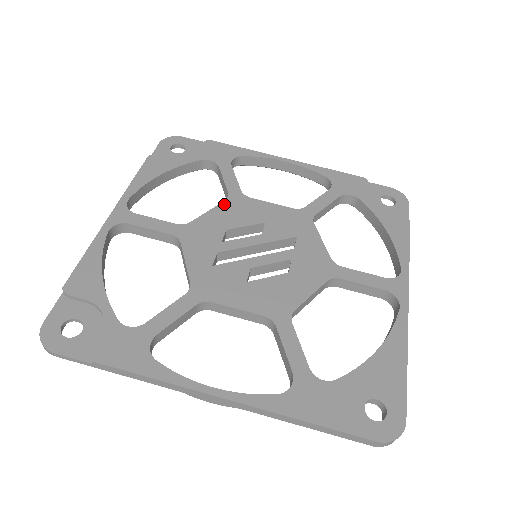
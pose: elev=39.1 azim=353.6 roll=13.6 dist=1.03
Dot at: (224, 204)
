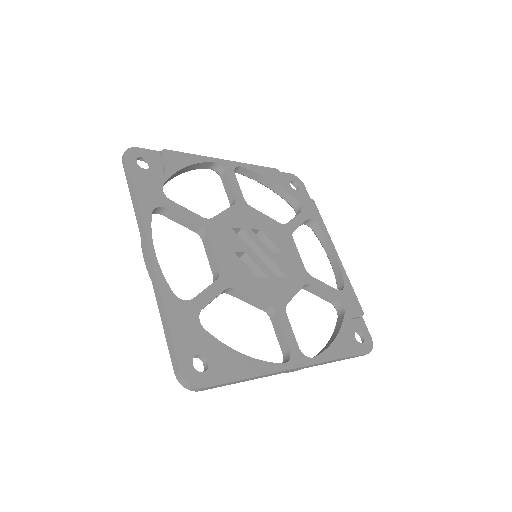
Dot at: (277, 223)
